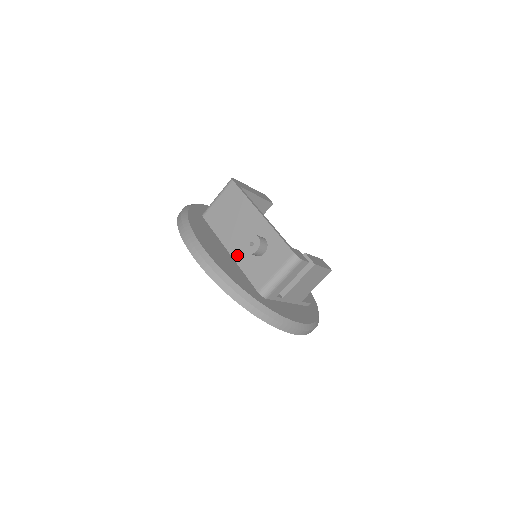
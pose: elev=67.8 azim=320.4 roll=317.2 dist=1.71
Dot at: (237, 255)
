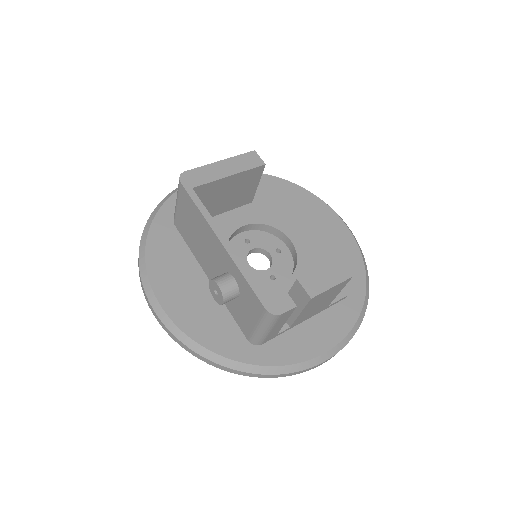
Dot at: occluded
